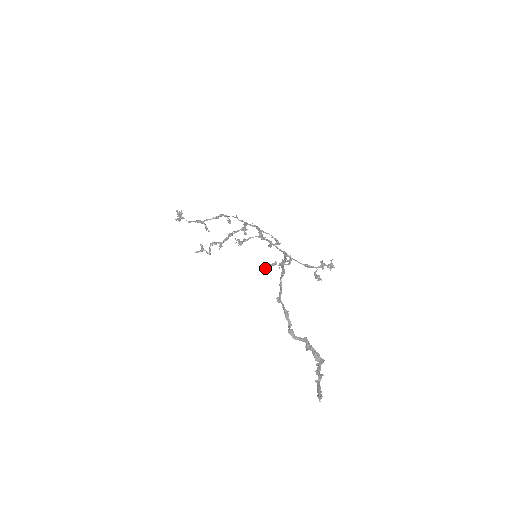
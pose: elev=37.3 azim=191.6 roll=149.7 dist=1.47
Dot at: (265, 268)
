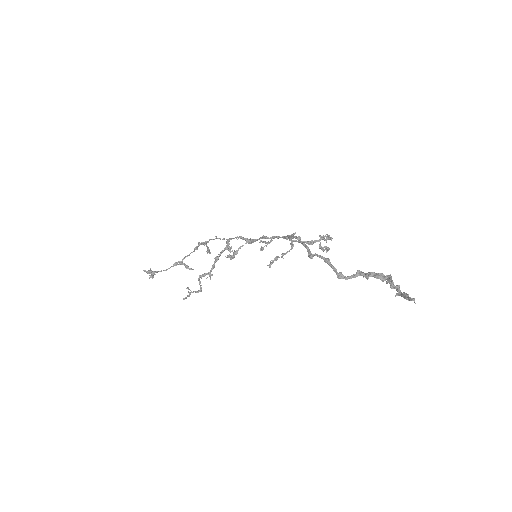
Dot at: (269, 266)
